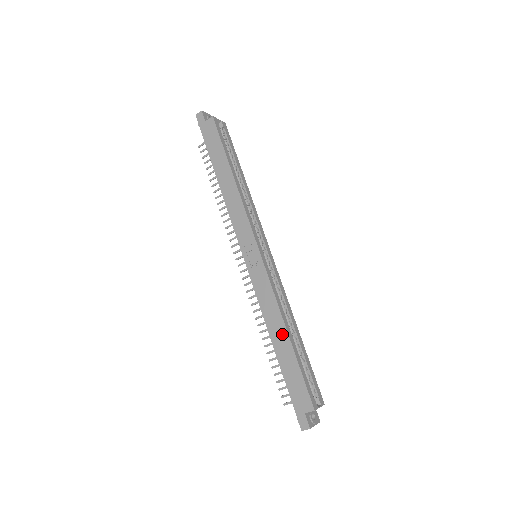
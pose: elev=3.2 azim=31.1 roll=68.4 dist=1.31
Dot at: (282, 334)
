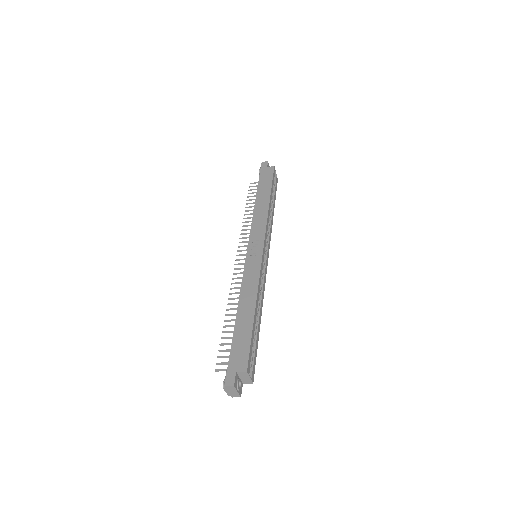
Dot at: (250, 307)
